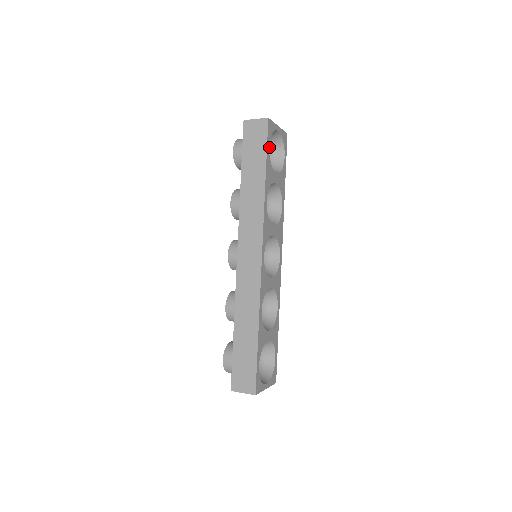
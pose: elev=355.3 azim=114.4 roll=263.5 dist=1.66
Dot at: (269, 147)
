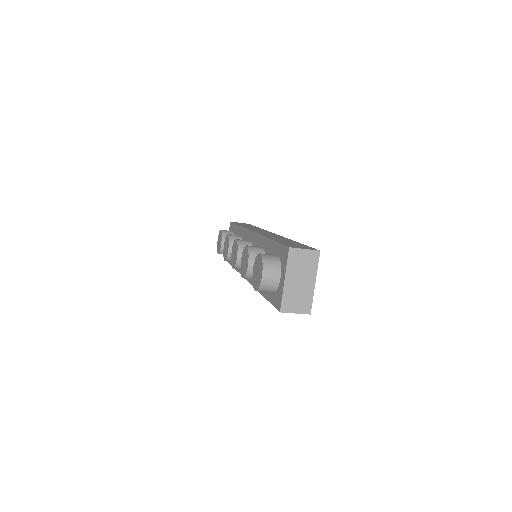
Dot at: occluded
